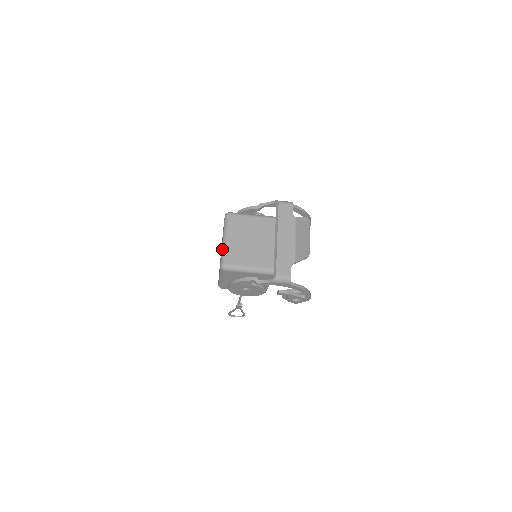
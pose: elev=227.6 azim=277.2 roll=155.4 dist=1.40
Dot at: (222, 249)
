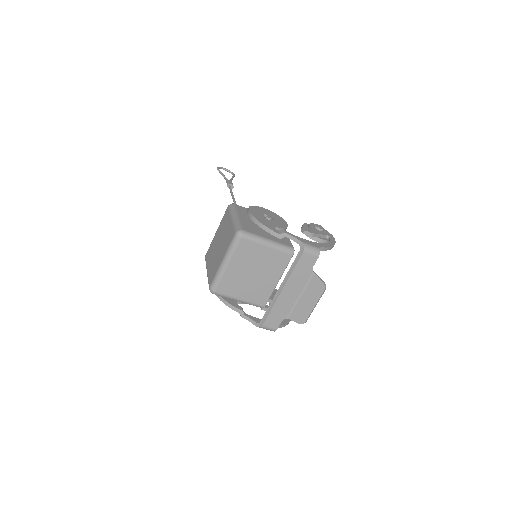
Dot at: (218, 273)
